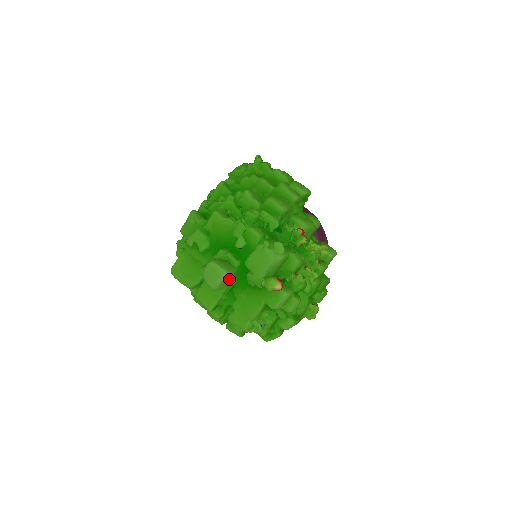
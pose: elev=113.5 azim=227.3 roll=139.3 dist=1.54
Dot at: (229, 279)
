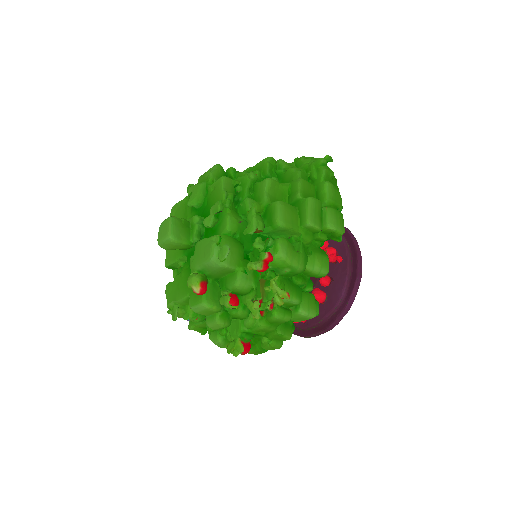
Dot at: (176, 247)
